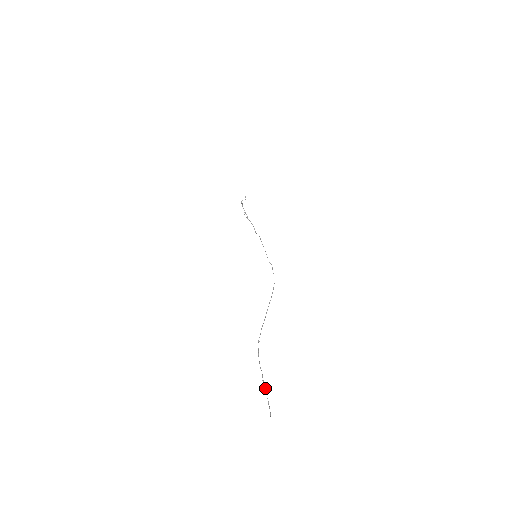
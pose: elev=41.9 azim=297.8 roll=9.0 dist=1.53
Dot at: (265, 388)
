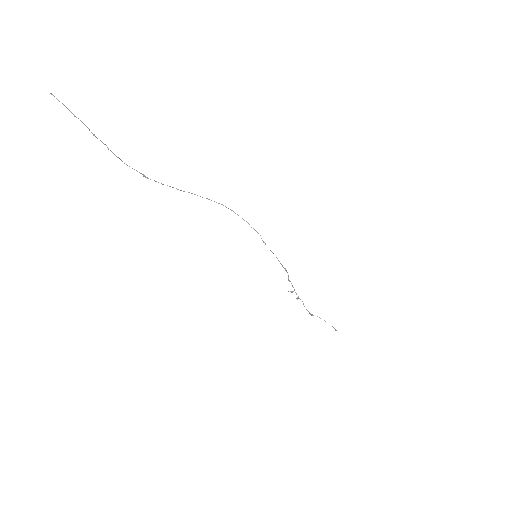
Dot at: (86, 126)
